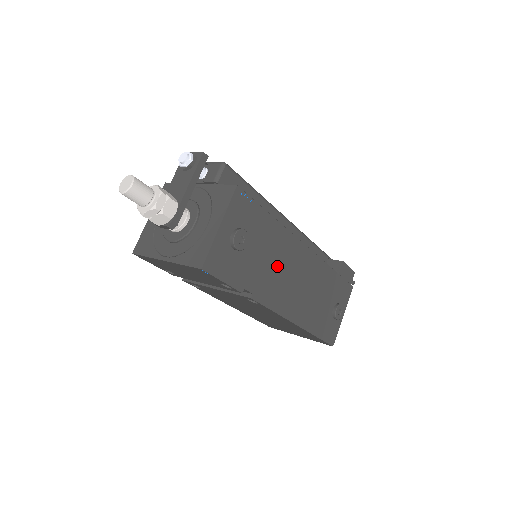
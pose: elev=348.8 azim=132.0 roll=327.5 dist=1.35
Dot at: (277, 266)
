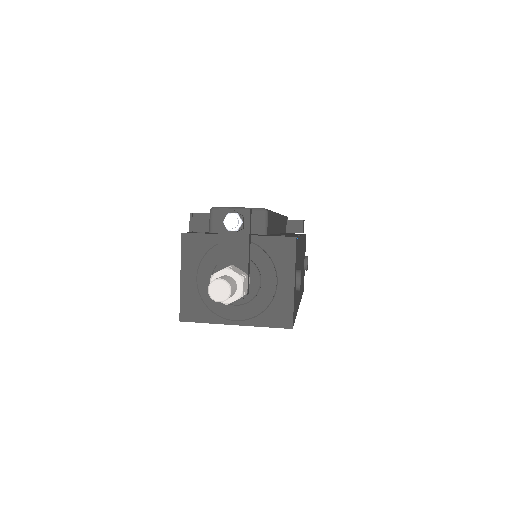
Dot at: occluded
